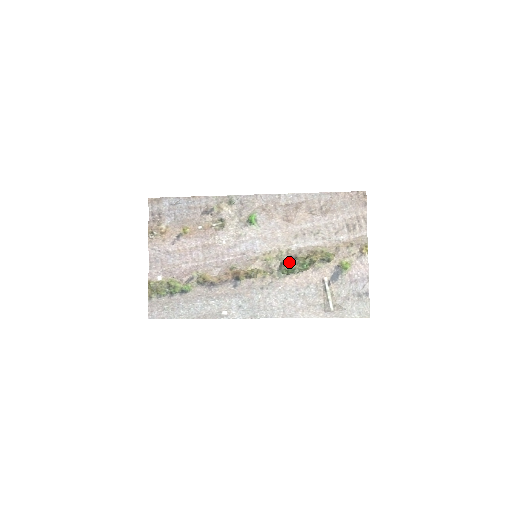
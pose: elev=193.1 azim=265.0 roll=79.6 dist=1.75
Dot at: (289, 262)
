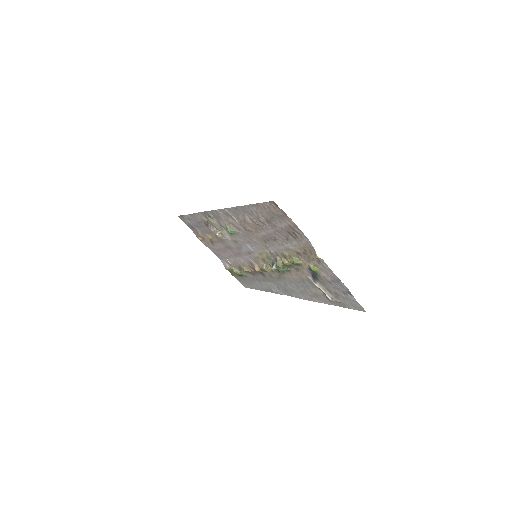
Dot at: (275, 264)
